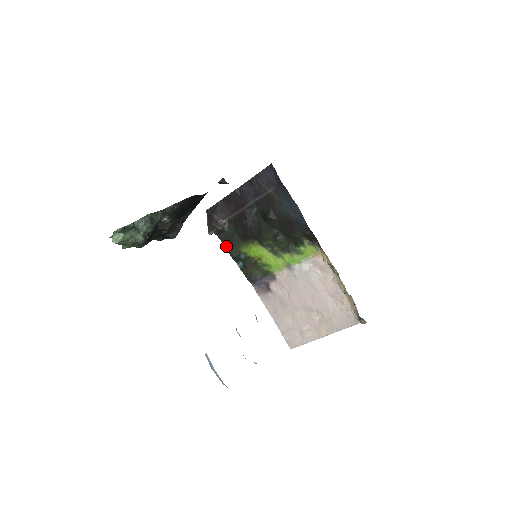
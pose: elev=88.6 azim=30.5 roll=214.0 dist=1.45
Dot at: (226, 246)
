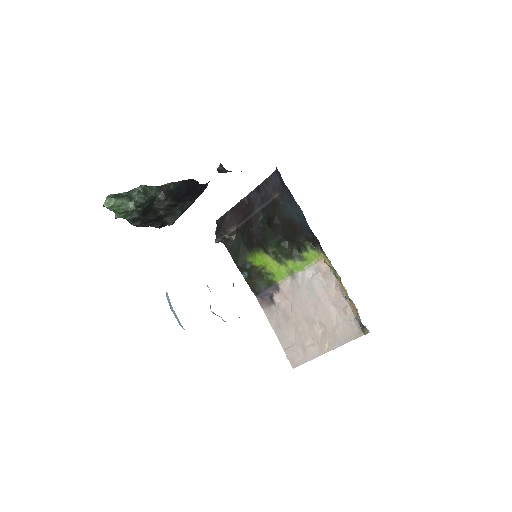
Dot at: (232, 256)
